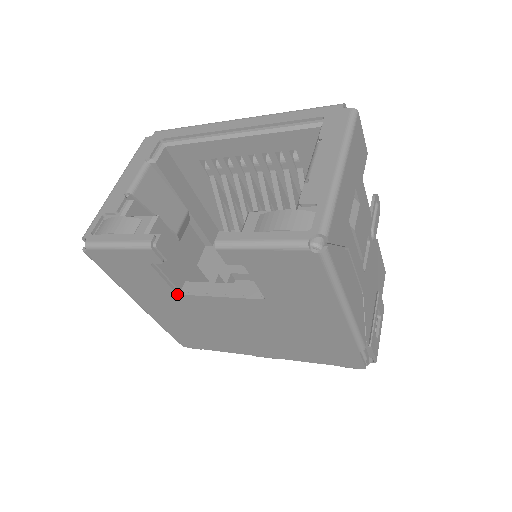
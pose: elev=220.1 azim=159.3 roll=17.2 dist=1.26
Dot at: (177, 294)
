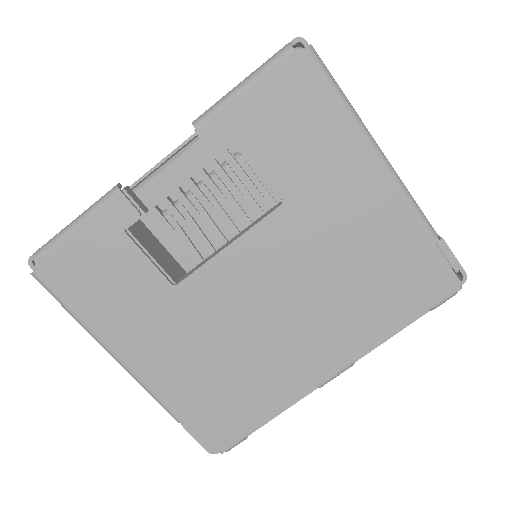
Dot at: (174, 286)
